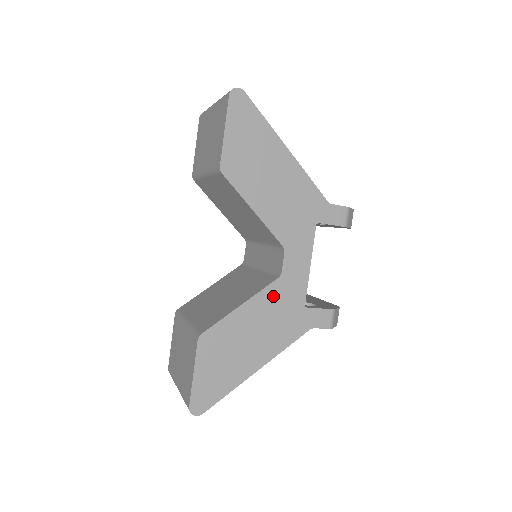
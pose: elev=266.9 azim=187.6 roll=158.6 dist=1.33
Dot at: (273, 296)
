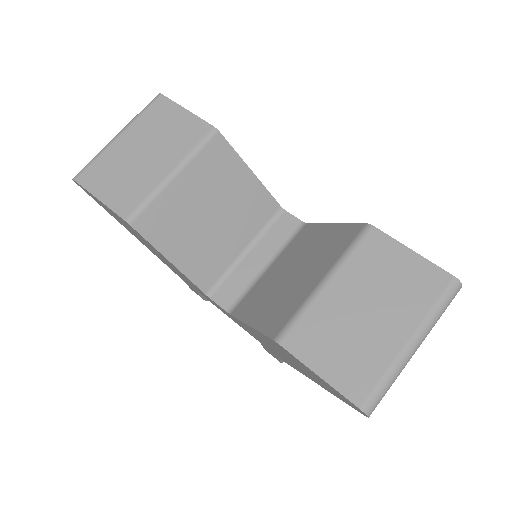
Dot at: occluded
